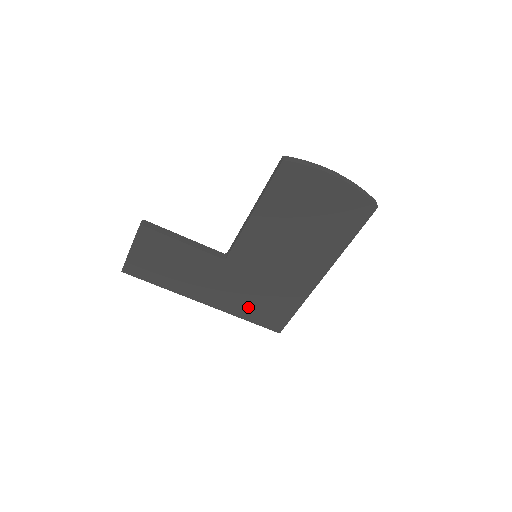
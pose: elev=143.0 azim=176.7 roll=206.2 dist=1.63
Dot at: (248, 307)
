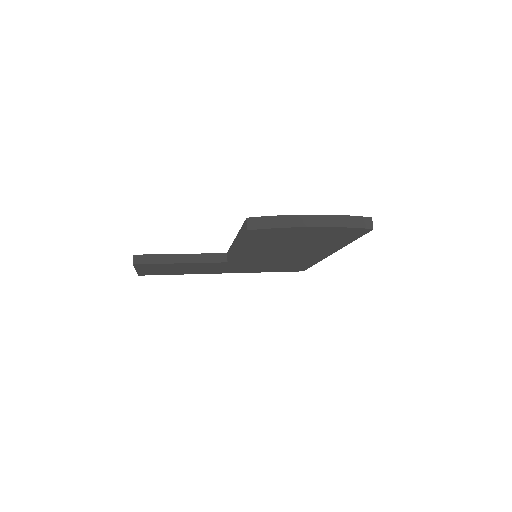
Dot at: (265, 269)
